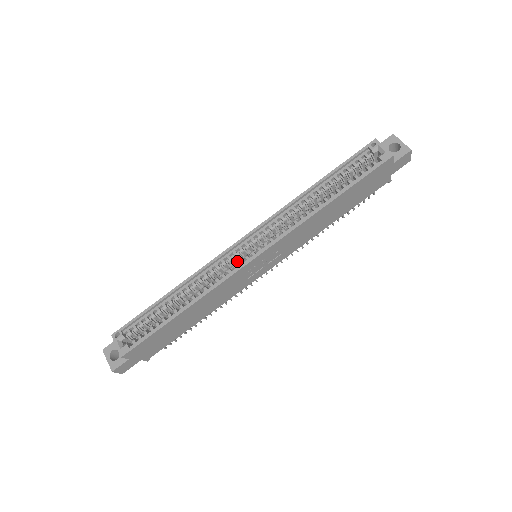
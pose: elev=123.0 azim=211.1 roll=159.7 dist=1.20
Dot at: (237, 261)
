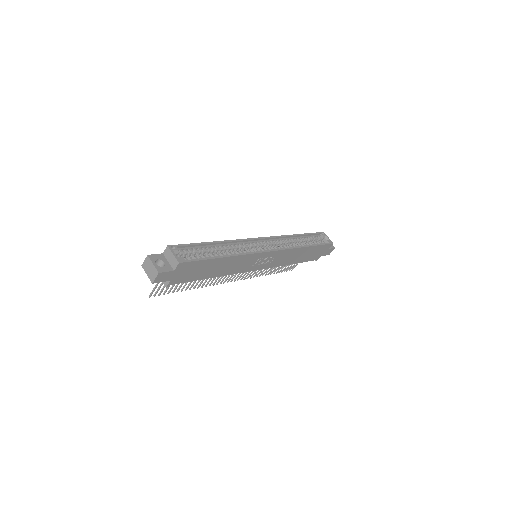
Dot at: (253, 249)
